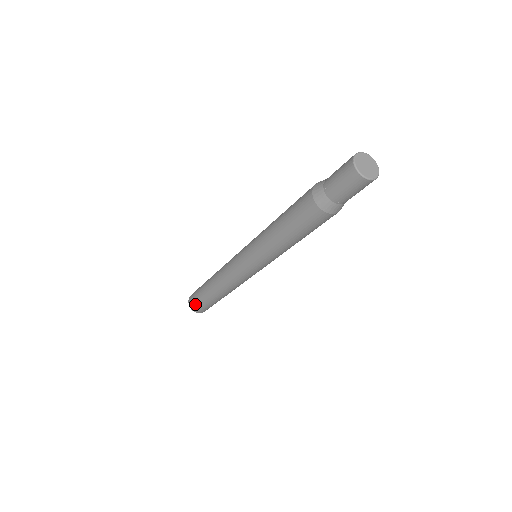
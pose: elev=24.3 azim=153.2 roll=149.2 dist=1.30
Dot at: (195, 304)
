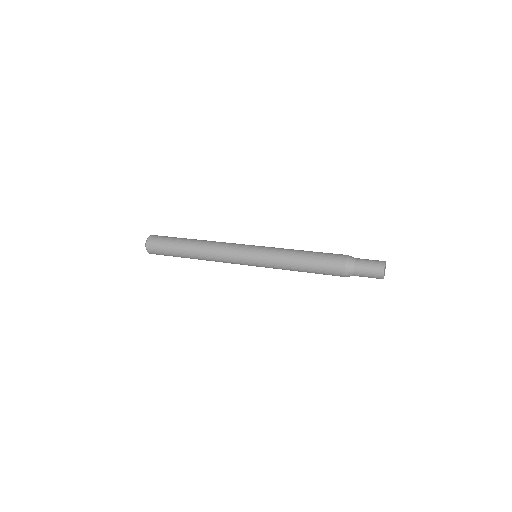
Dot at: (157, 249)
